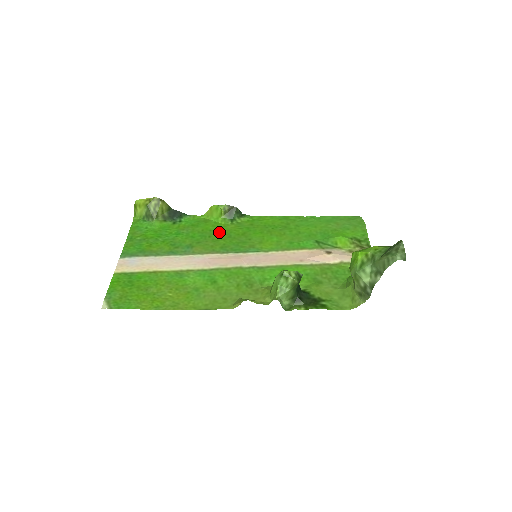
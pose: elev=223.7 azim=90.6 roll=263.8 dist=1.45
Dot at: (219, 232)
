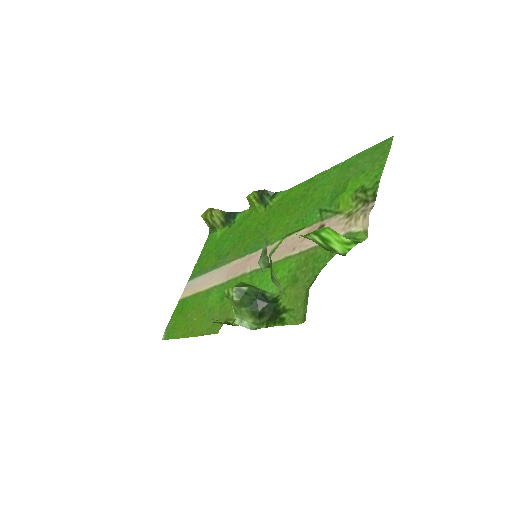
Dot at: (251, 227)
